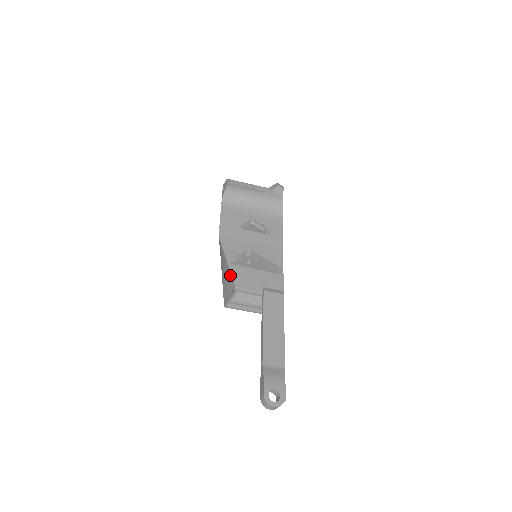
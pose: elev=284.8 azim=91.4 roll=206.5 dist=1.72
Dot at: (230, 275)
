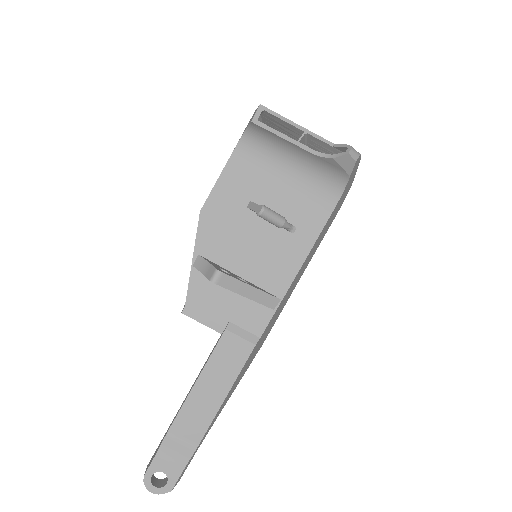
Dot at: (188, 283)
